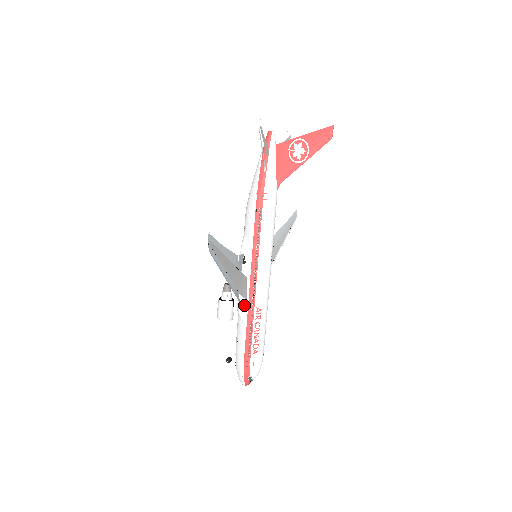
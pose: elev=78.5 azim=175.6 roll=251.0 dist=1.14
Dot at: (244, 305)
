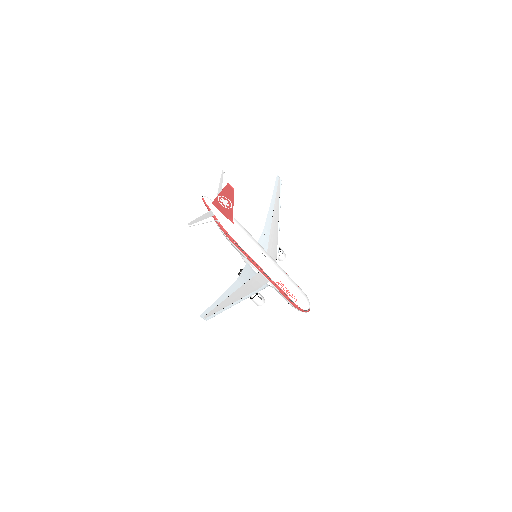
Dot at: (269, 285)
